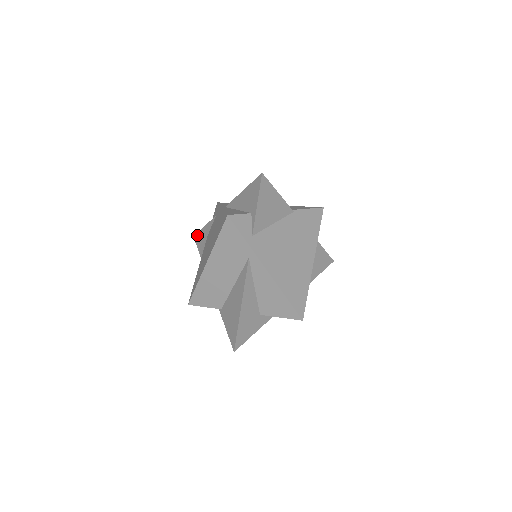
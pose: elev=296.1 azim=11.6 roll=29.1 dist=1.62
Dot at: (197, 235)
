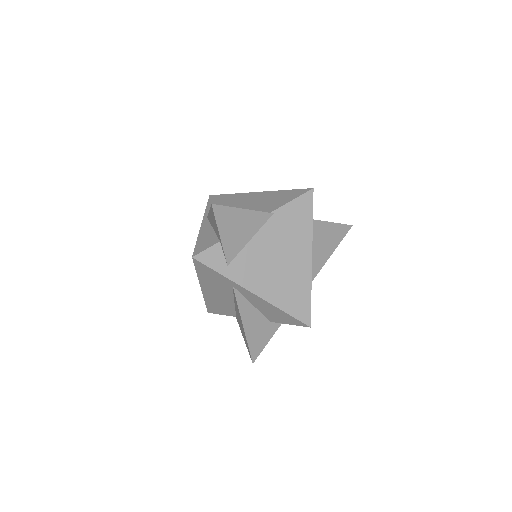
Dot at: occluded
